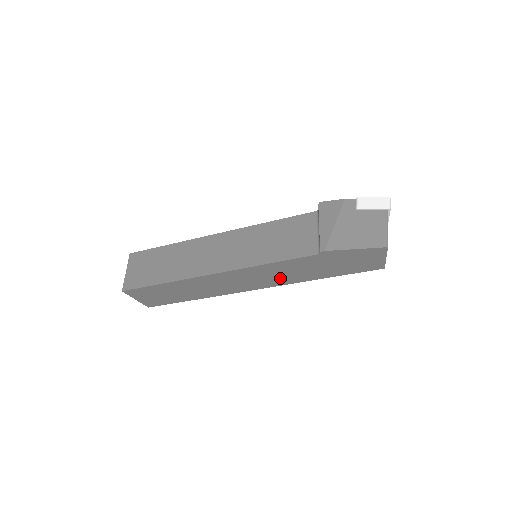
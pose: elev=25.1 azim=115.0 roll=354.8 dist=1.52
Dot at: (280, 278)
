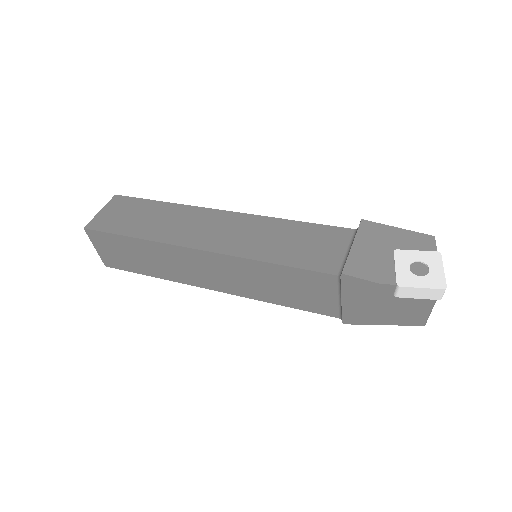
Dot at: occluded
